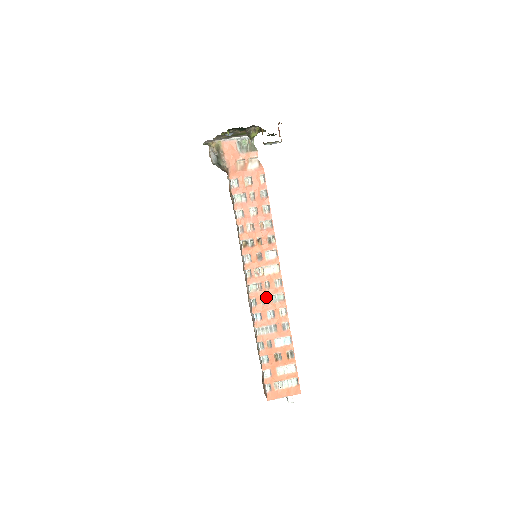
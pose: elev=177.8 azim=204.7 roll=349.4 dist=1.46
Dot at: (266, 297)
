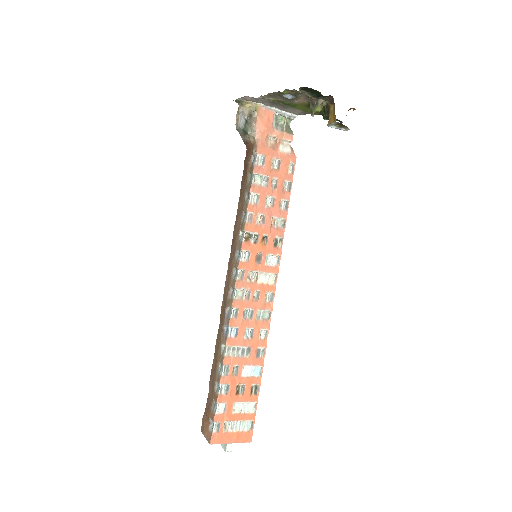
Dot at: (250, 310)
